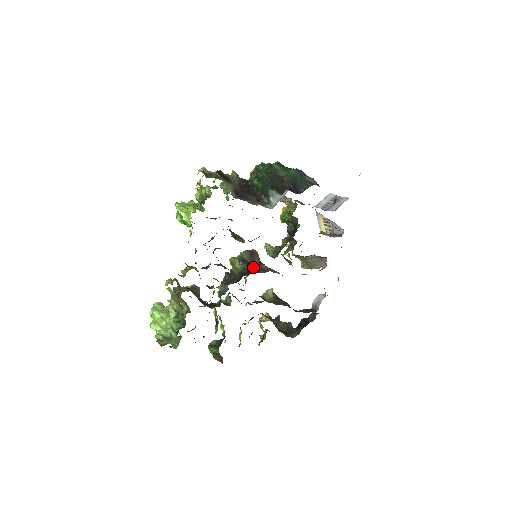
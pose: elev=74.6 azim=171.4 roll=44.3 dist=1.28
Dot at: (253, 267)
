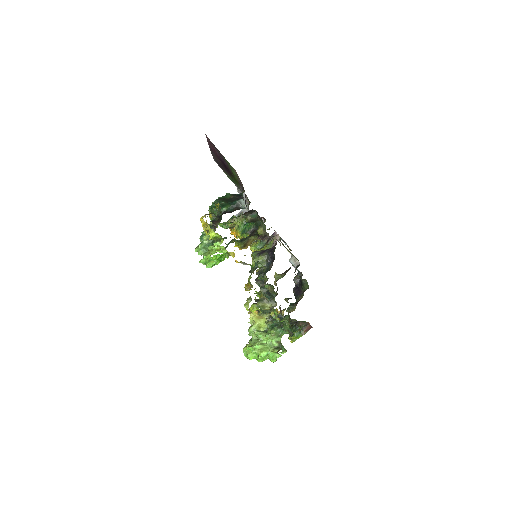
Dot at: (269, 249)
